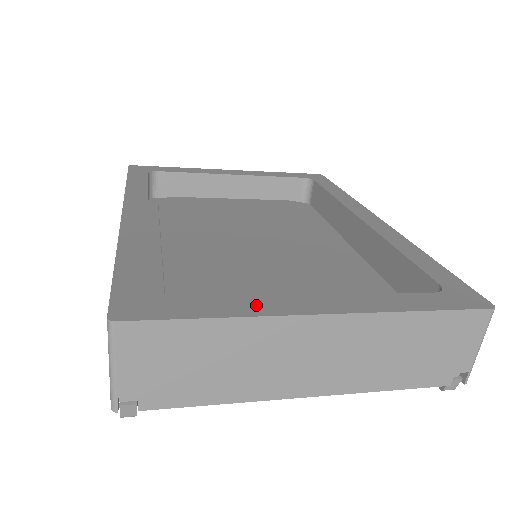
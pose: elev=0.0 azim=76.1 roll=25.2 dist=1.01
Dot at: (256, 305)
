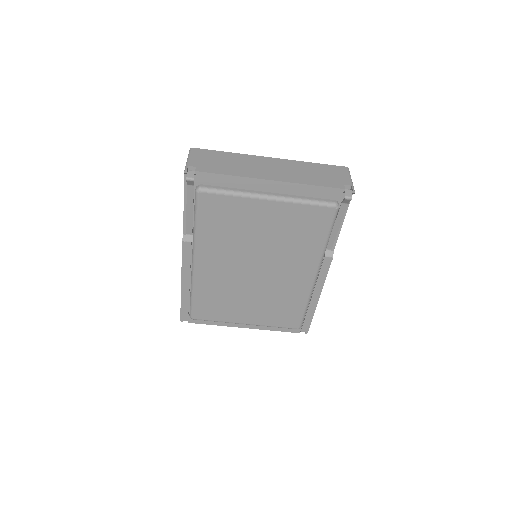
Dot at: occluded
